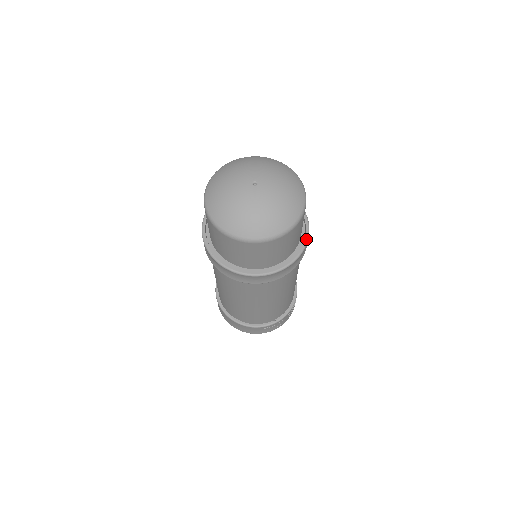
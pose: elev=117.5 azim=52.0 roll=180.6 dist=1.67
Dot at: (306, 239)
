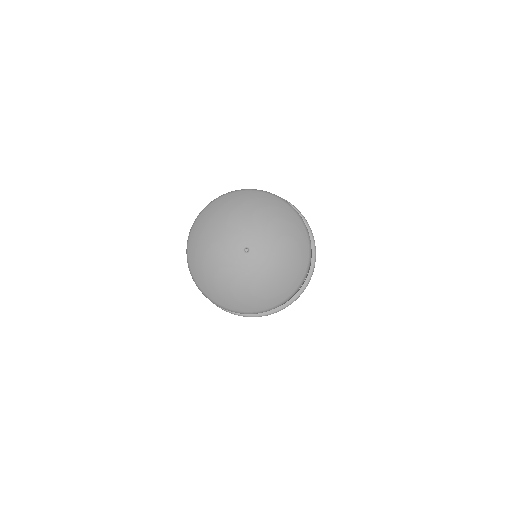
Dot at: (312, 266)
